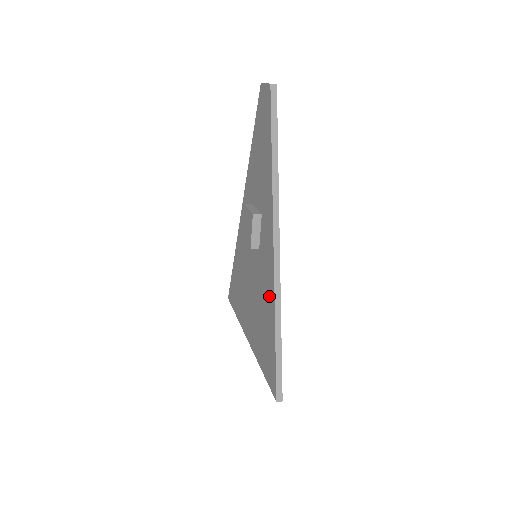
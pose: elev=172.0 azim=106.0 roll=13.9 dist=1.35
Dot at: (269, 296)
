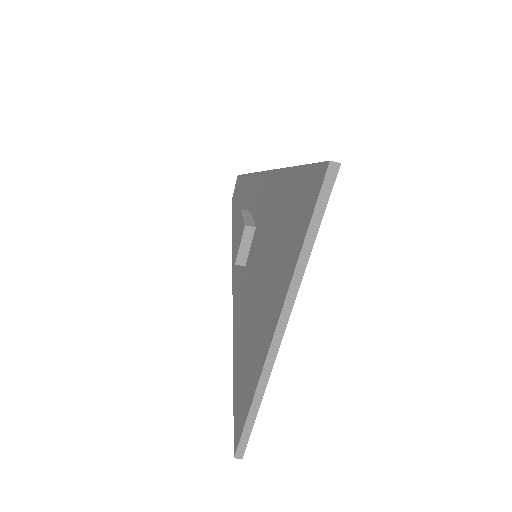
Dot at: (276, 190)
